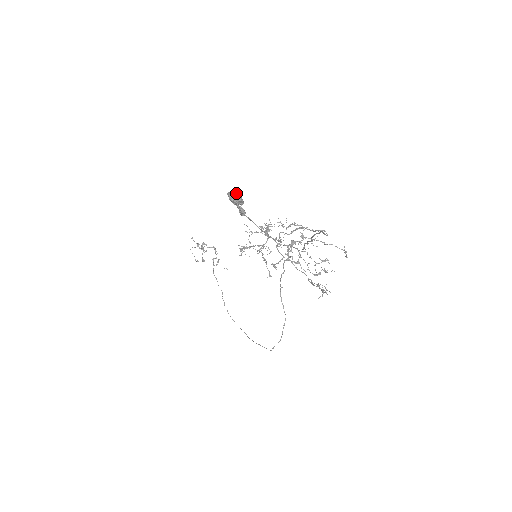
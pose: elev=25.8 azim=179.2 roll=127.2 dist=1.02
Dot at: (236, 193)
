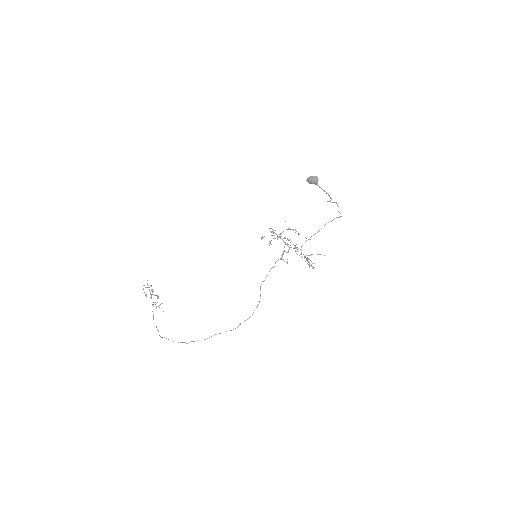
Dot at: (316, 176)
